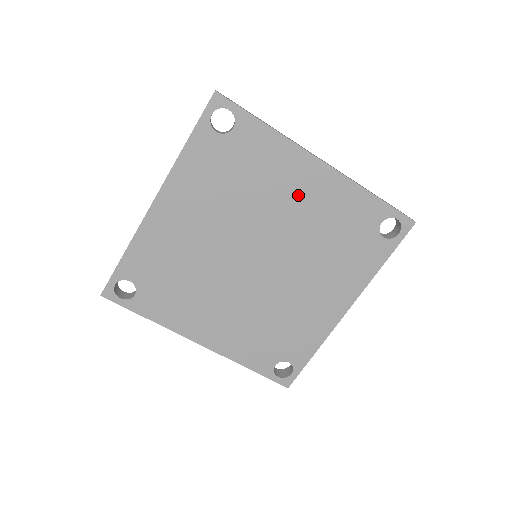
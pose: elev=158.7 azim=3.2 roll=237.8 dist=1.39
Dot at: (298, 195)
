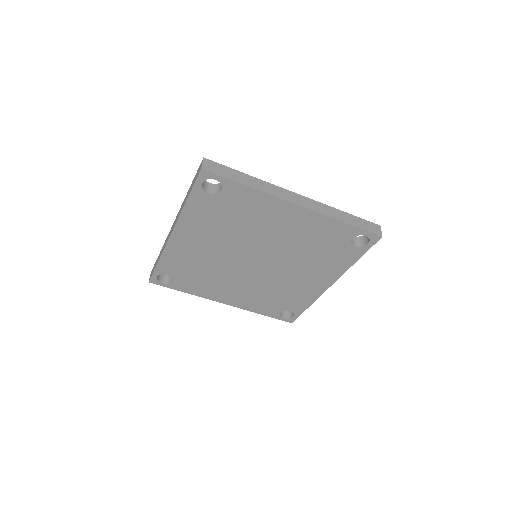
Dot at: (281, 226)
